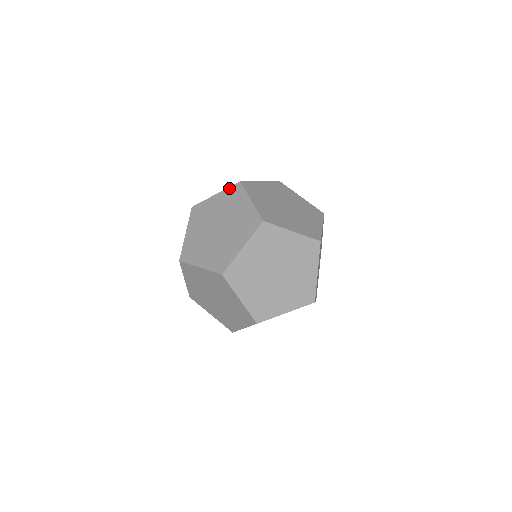
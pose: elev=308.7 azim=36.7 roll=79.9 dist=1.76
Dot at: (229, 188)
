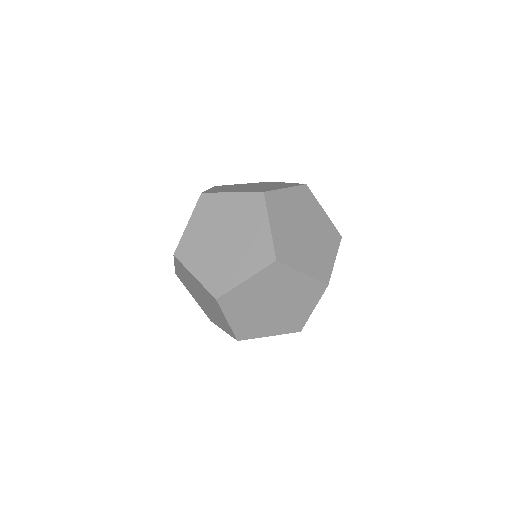
Dot at: (249, 194)
